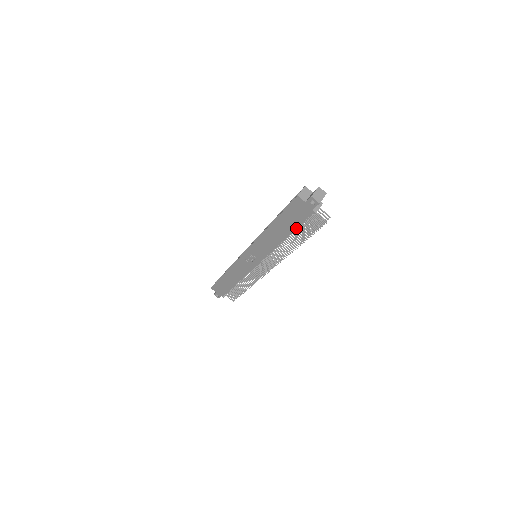
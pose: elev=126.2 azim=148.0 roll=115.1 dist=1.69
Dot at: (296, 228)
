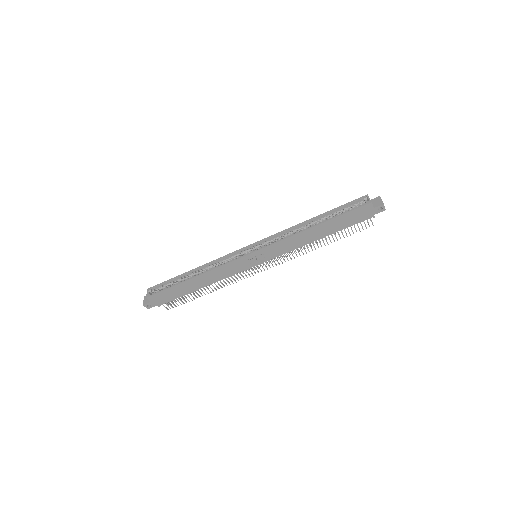
Dot at: occluded
